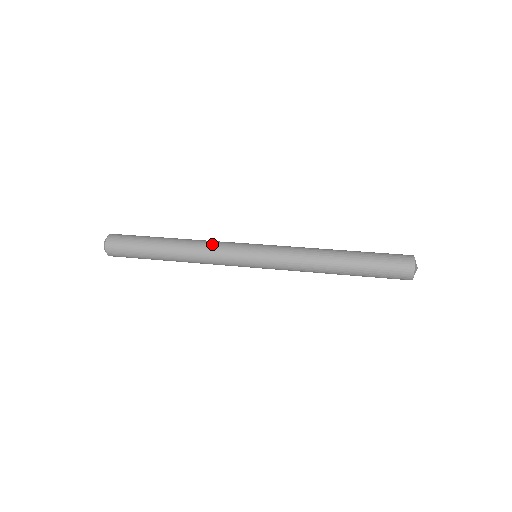
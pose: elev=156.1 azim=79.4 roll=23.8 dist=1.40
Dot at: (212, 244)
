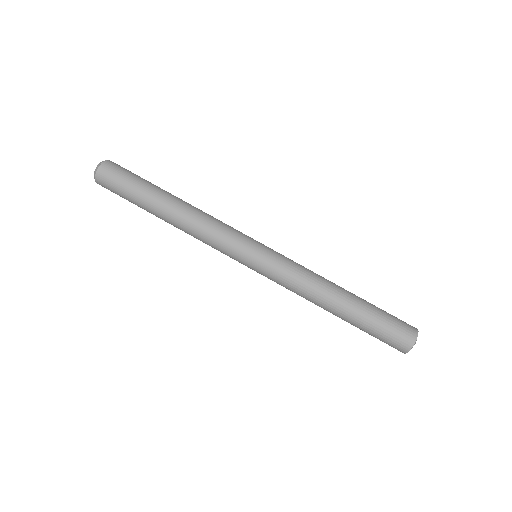
Dot at: (212, 228)
